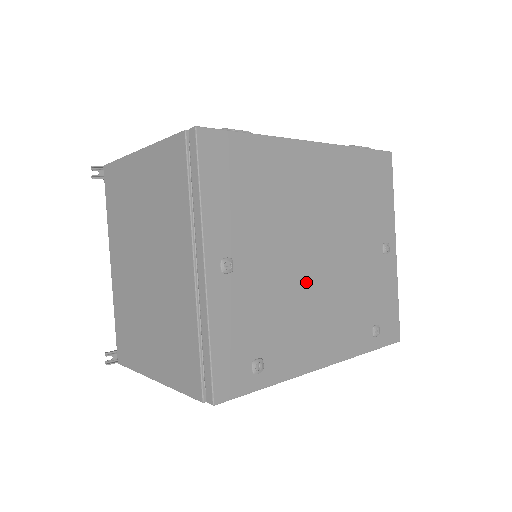
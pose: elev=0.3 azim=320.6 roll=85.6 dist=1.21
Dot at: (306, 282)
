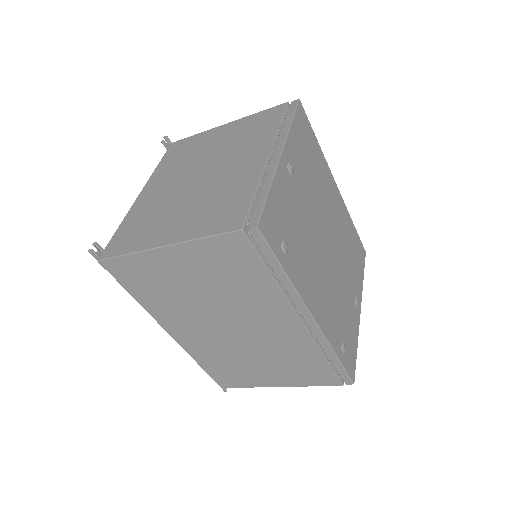
Dot at: (318, 246)
